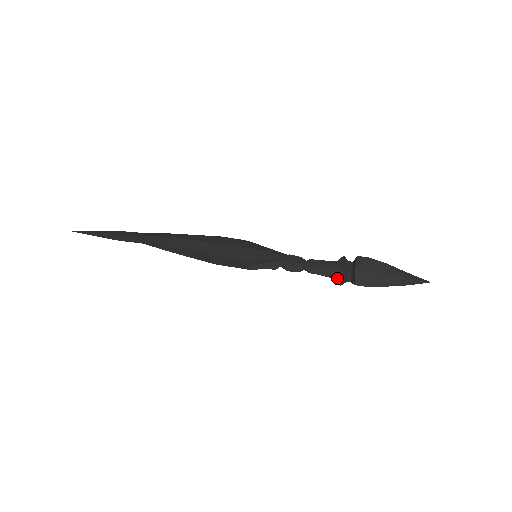
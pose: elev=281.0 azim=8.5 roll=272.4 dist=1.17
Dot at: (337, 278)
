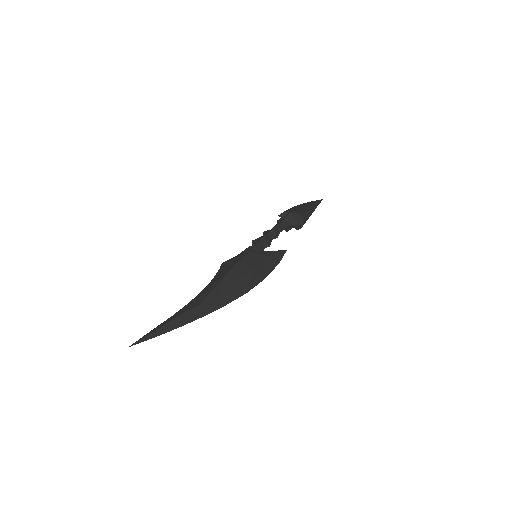
Dot at: (286, 229)
